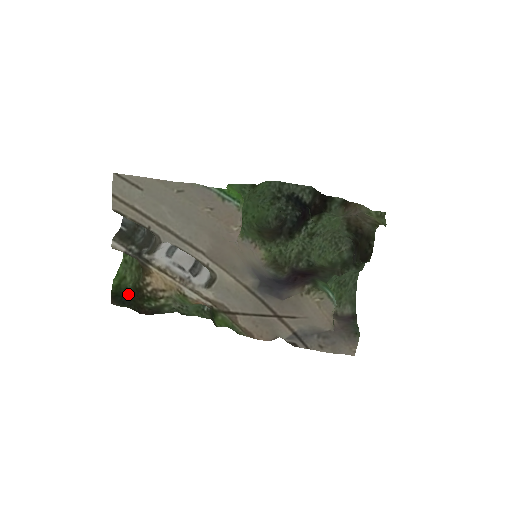
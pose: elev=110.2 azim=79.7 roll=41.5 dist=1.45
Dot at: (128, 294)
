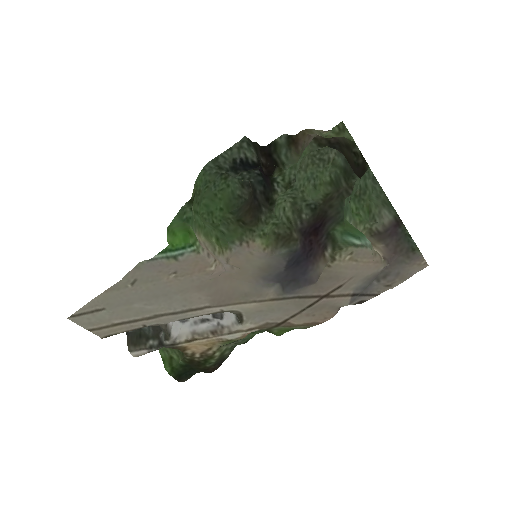
Dot at: (187, 368)
